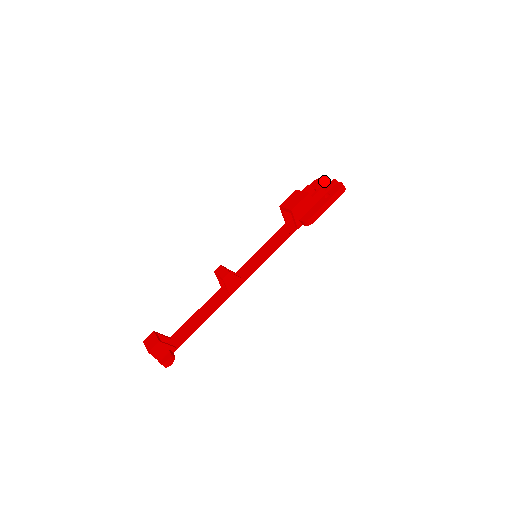
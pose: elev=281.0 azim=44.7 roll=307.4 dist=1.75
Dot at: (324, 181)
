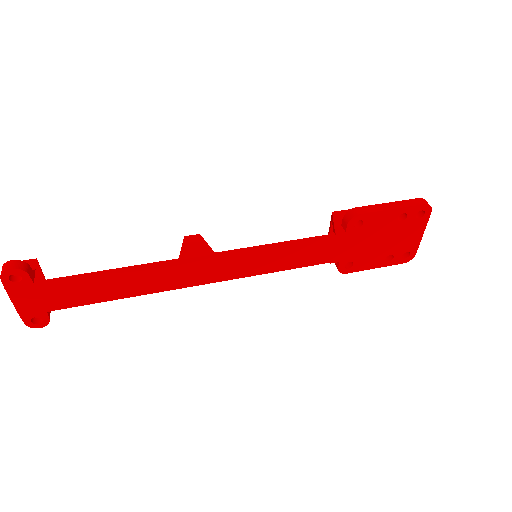
Dot at: occluded
